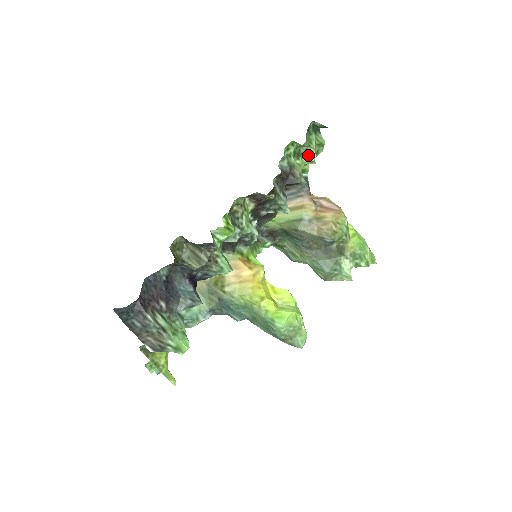
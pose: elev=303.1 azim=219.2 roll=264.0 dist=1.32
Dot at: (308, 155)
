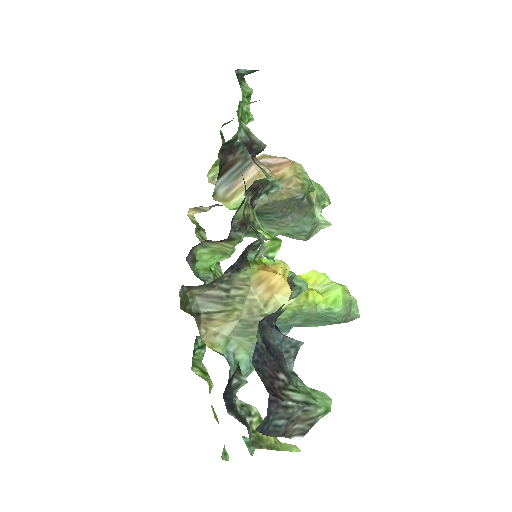
Dot at: (245, 113)
